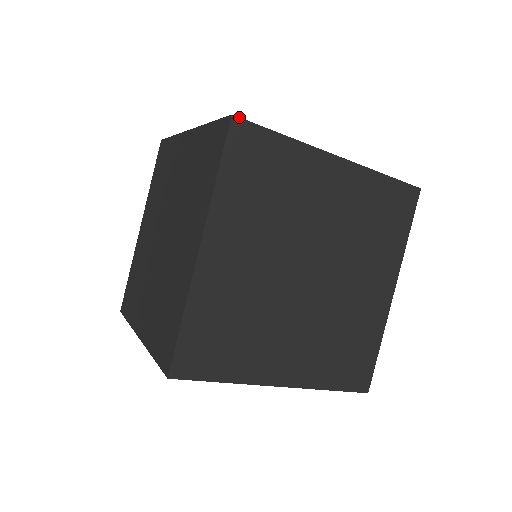
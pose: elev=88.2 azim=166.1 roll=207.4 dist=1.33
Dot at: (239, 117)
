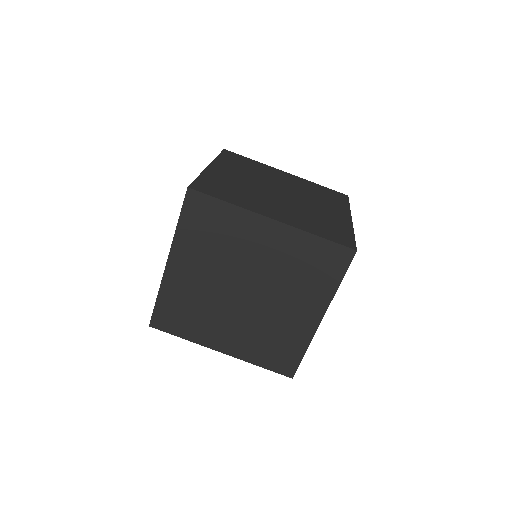
Dot at: (193, 189)
